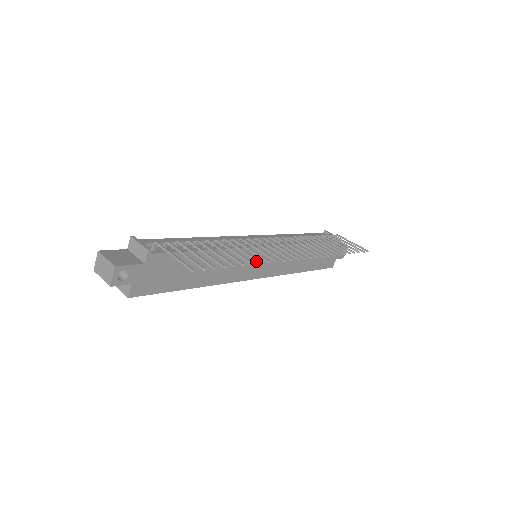
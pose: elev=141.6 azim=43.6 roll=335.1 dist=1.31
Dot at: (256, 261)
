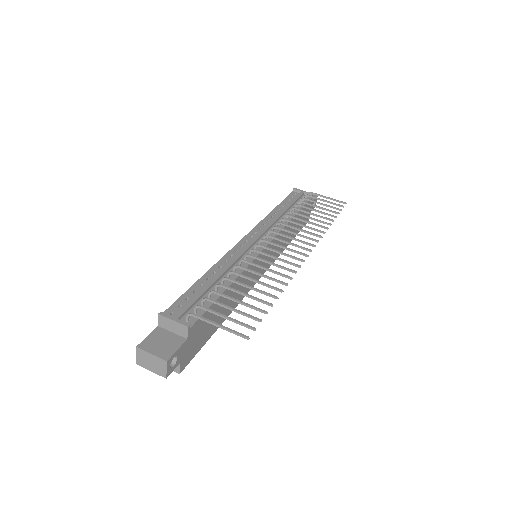
Dot at: occluded
